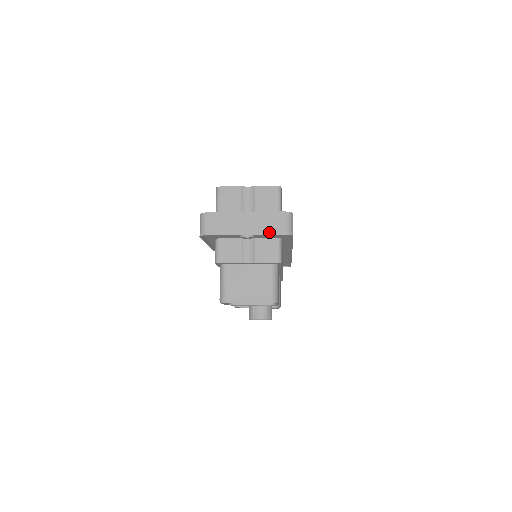
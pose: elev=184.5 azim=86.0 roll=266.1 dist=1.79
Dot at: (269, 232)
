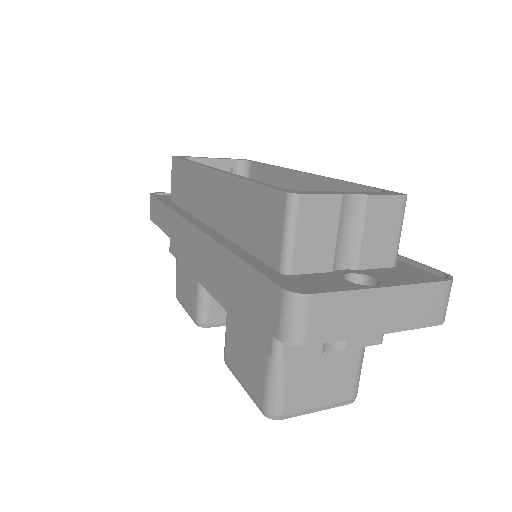
Dot at: (418, 324)
